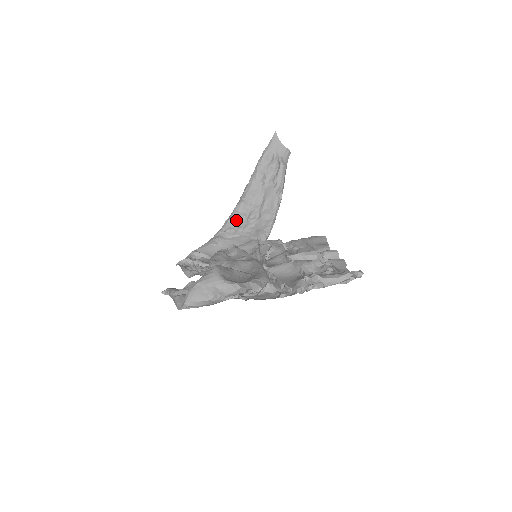
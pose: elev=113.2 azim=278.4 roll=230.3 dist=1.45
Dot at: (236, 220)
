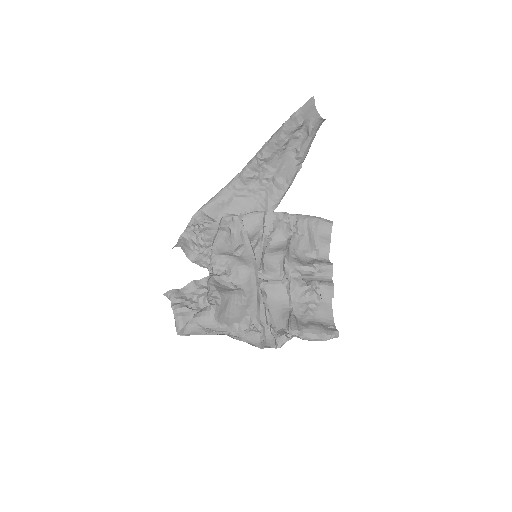
Dot at: (247, 179)
